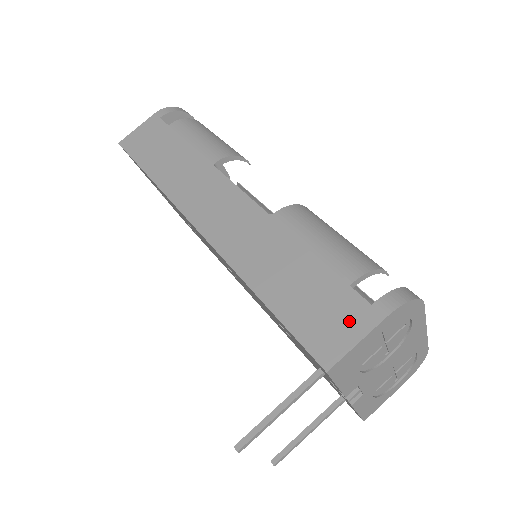
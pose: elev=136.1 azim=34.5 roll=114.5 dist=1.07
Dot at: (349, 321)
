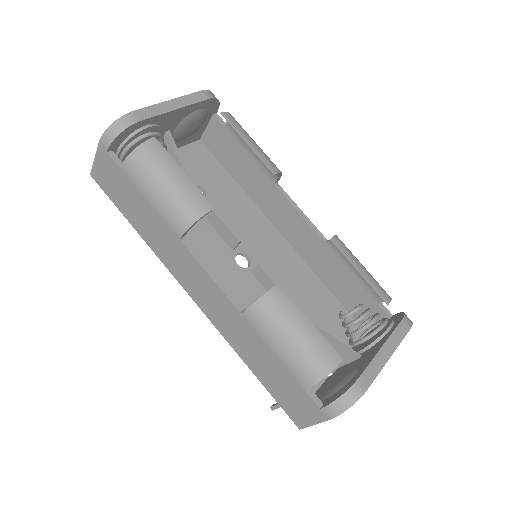
Dot at: (308, 411)
